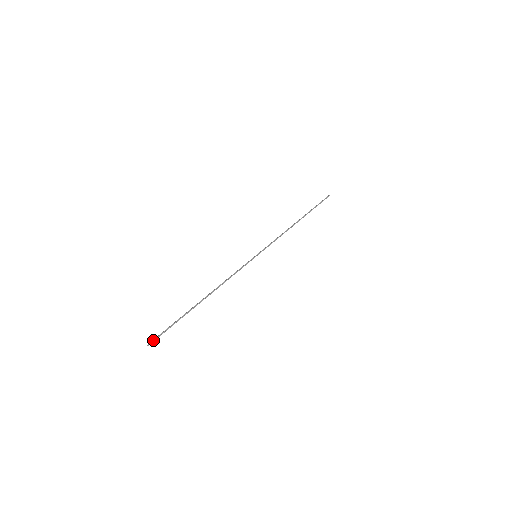
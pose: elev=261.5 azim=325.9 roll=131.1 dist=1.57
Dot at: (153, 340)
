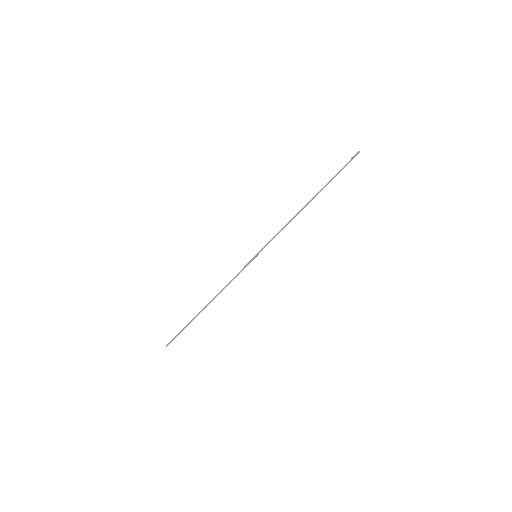
Dot at: occluded
